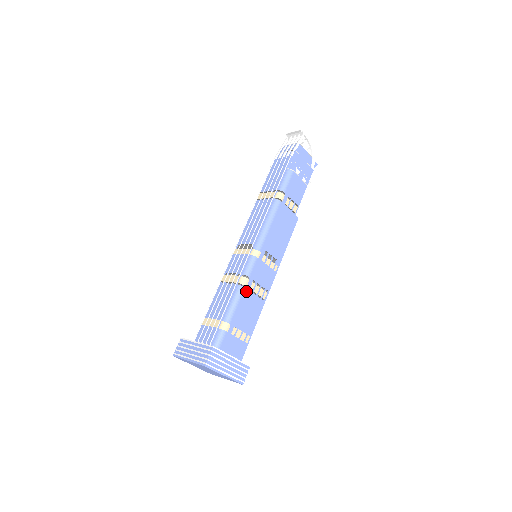
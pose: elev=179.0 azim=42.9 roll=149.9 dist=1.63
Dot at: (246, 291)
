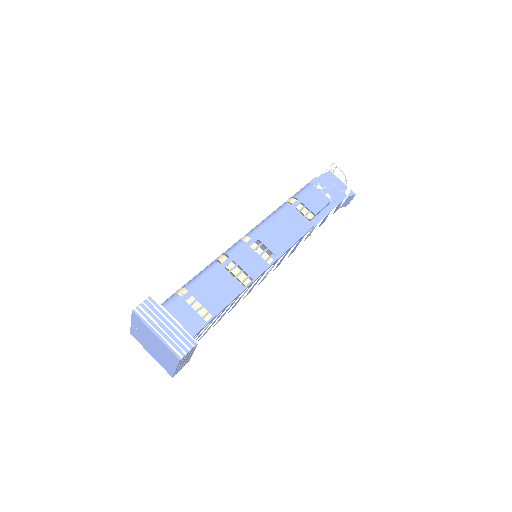
Dot at: (220, 267)
